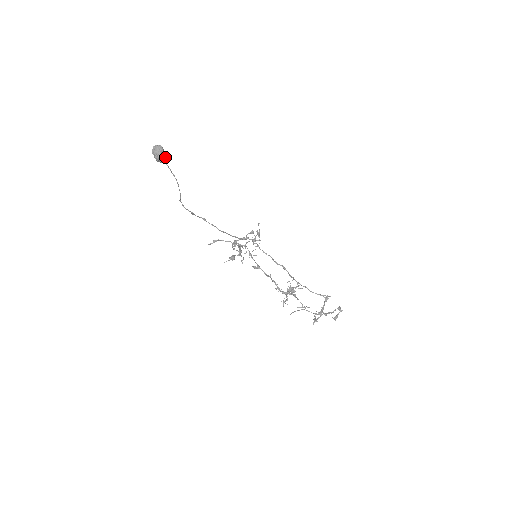
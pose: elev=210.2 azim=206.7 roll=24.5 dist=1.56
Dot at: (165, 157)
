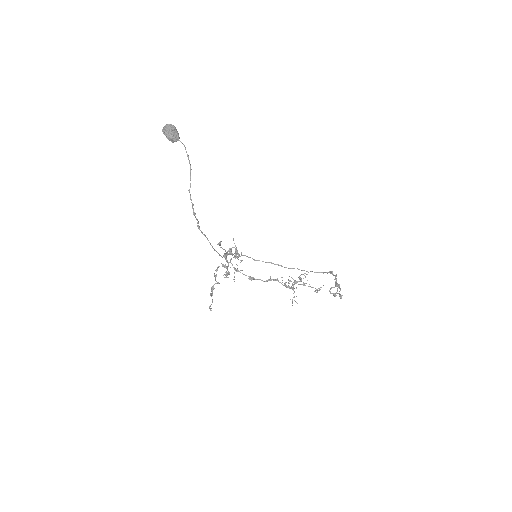
Dot at: occluded
